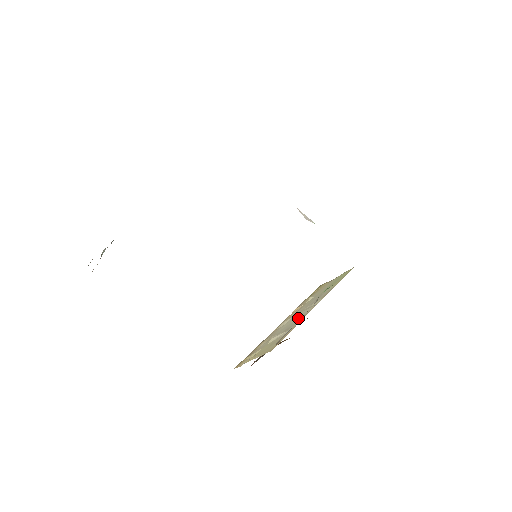
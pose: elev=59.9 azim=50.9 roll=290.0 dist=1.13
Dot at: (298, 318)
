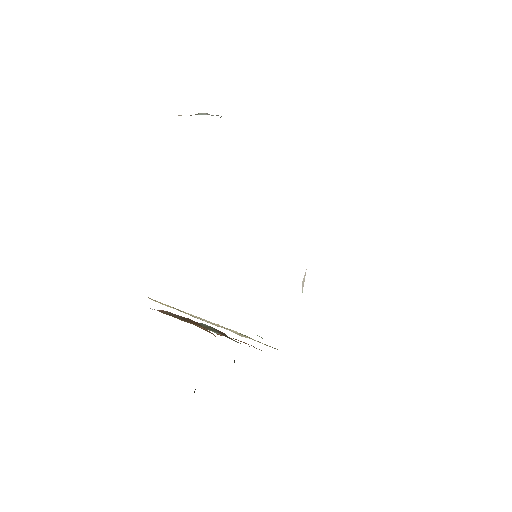
Dot at: occluded
